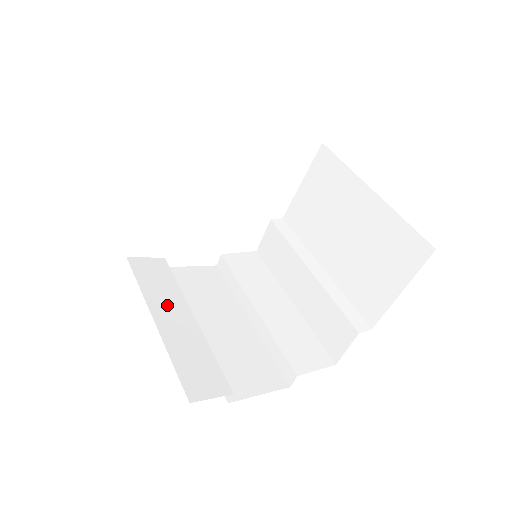
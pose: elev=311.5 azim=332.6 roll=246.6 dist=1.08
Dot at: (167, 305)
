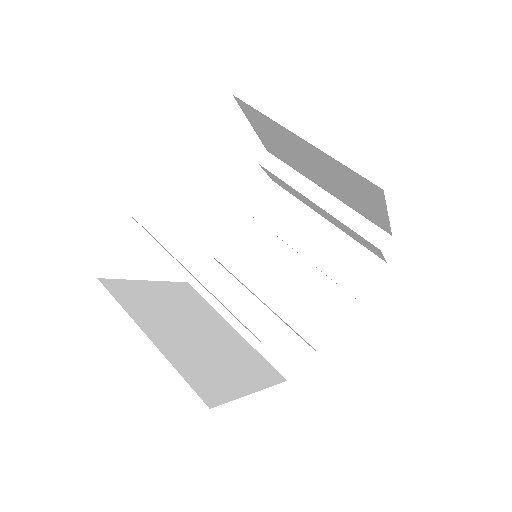
Dot at: (235, 305)
